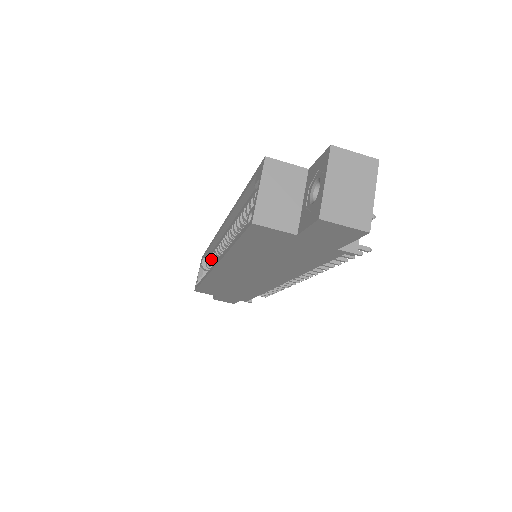
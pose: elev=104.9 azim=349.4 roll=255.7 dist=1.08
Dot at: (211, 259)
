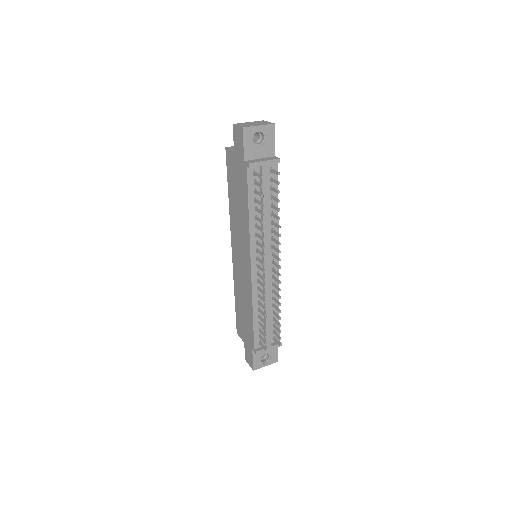
Dot at: occluded
